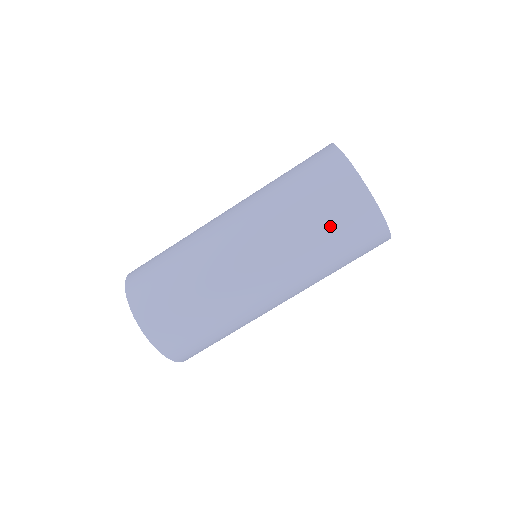
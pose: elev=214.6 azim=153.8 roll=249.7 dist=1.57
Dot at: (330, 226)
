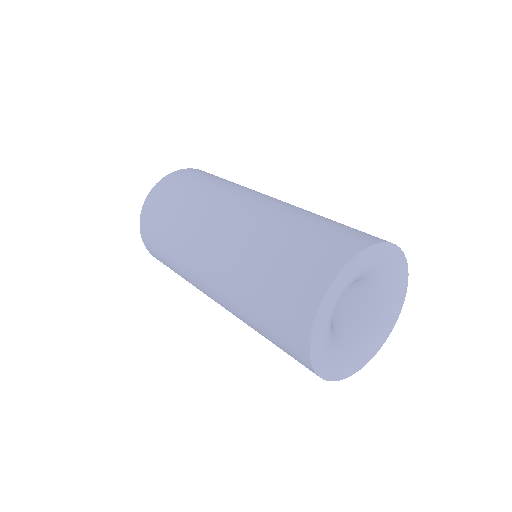
Dot at: (277, 346)
